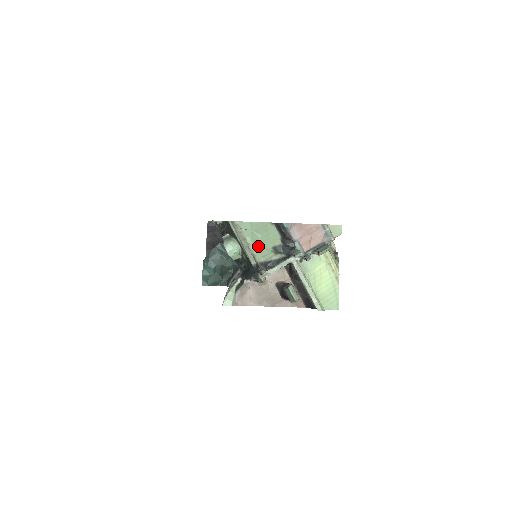
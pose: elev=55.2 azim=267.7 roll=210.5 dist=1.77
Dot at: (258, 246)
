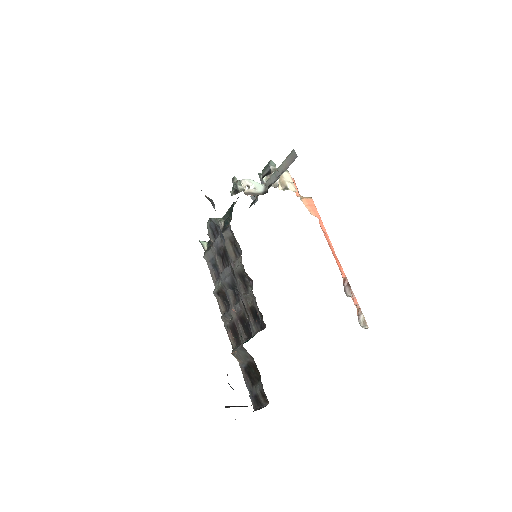
Dot at: occluded
